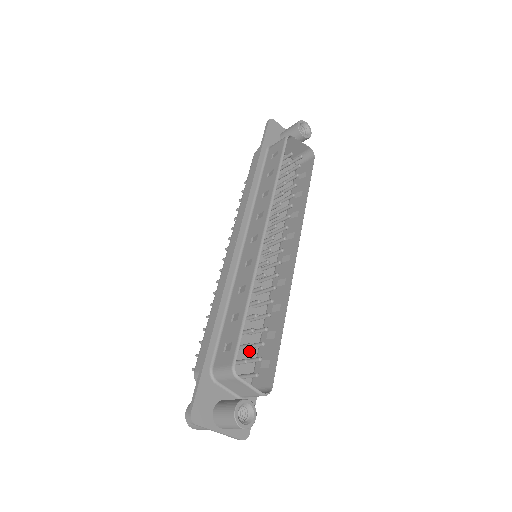
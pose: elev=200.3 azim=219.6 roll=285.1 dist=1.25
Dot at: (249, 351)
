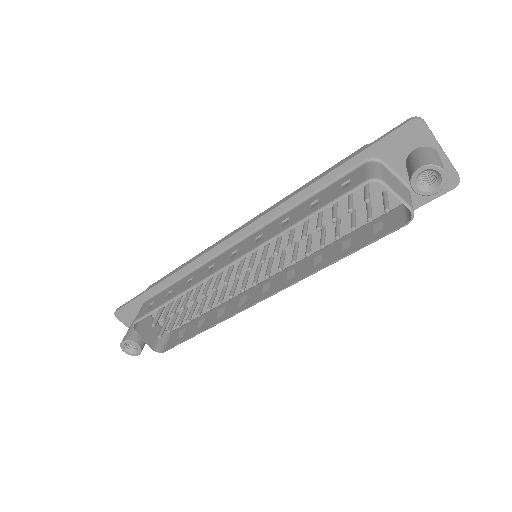
Dot at: occluded
